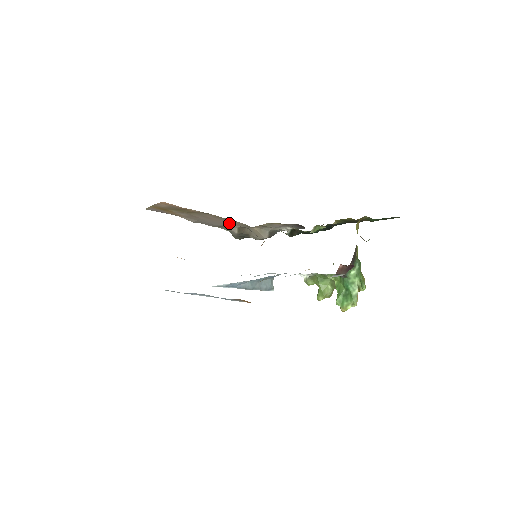
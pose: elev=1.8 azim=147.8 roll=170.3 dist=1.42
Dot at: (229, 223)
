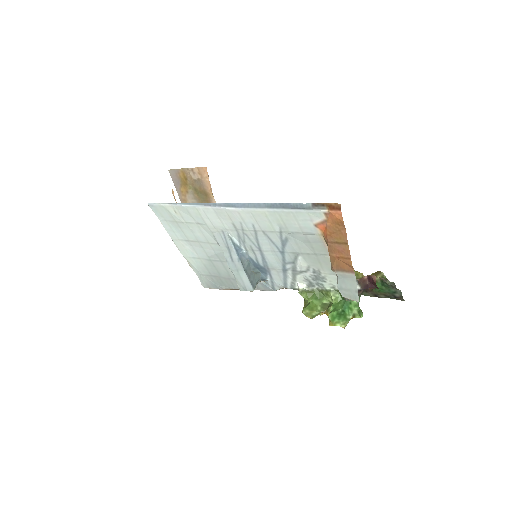
Dot at: occluded
